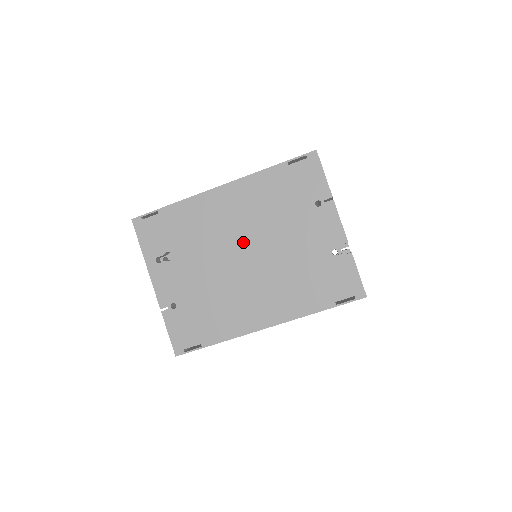
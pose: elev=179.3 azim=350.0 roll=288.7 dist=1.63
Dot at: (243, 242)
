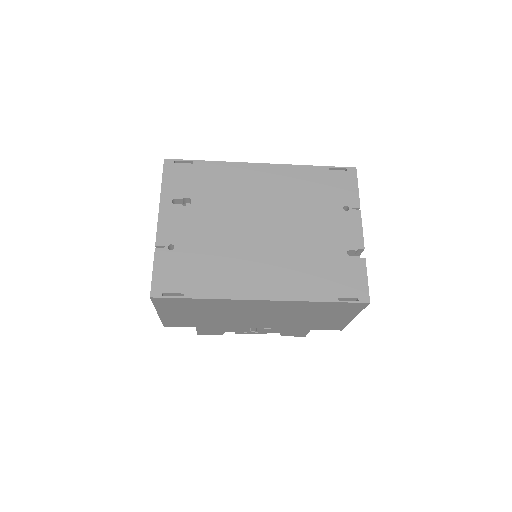
Dot at: (266, 215)
